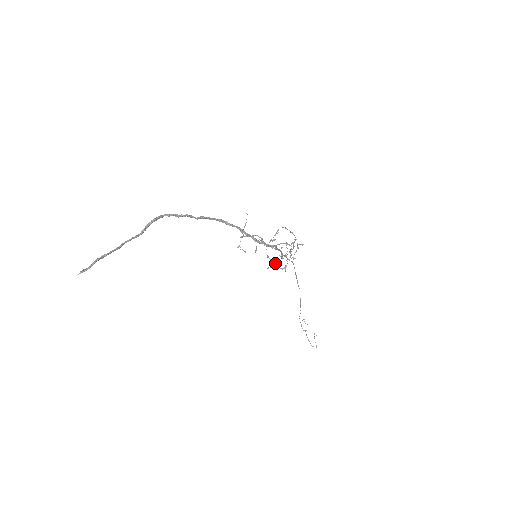
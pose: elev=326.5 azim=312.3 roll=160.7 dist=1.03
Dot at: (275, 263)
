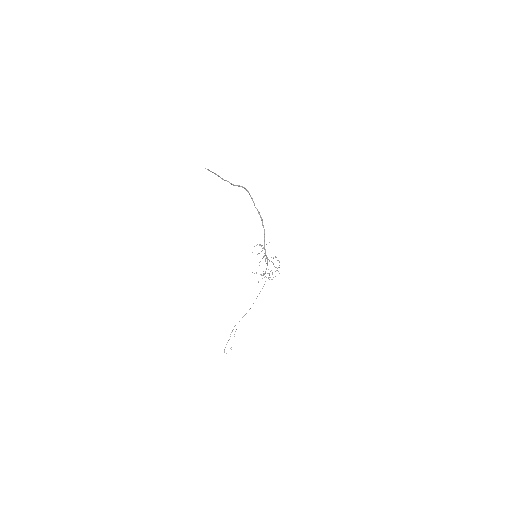
Dot at: occluded
